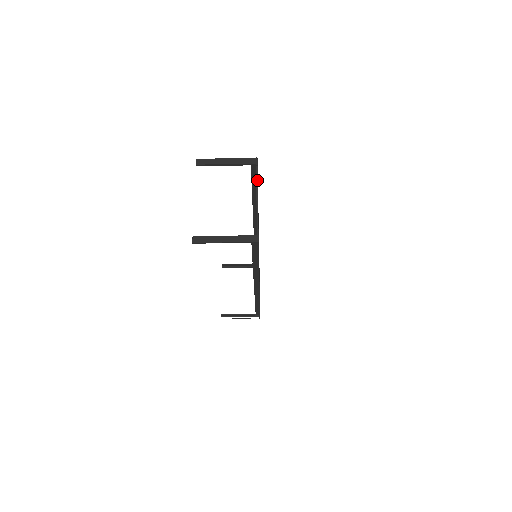
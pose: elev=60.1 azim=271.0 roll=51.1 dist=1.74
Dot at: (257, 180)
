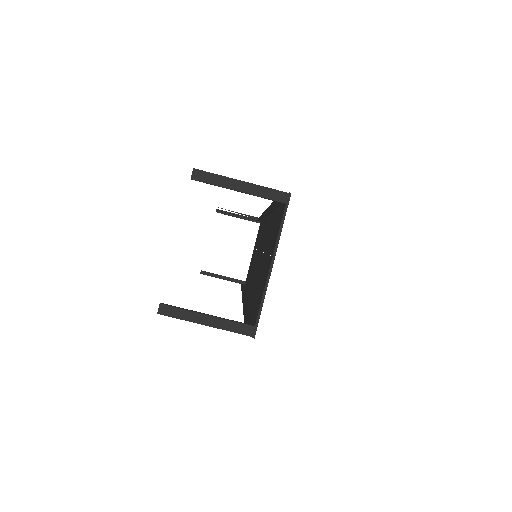
Dot at: (280, 234)
